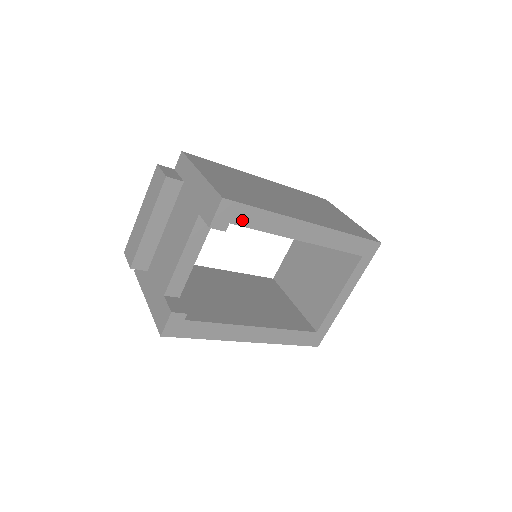
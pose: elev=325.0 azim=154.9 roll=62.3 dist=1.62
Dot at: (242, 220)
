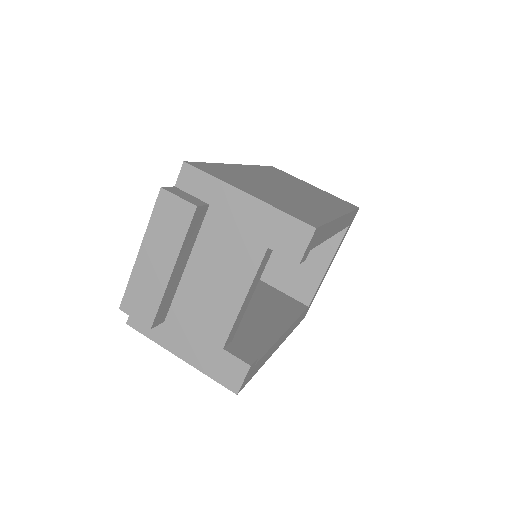
Dot at: (316, 241)
